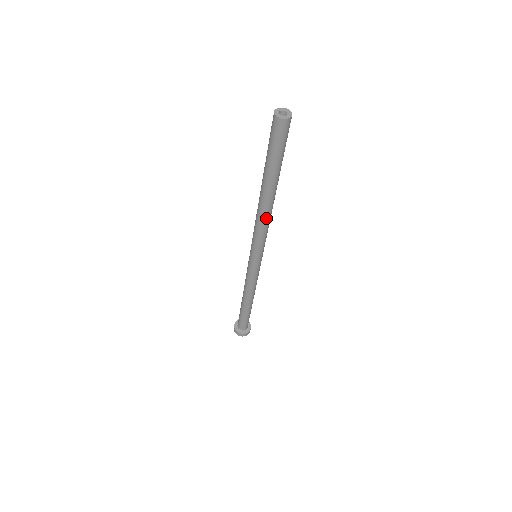
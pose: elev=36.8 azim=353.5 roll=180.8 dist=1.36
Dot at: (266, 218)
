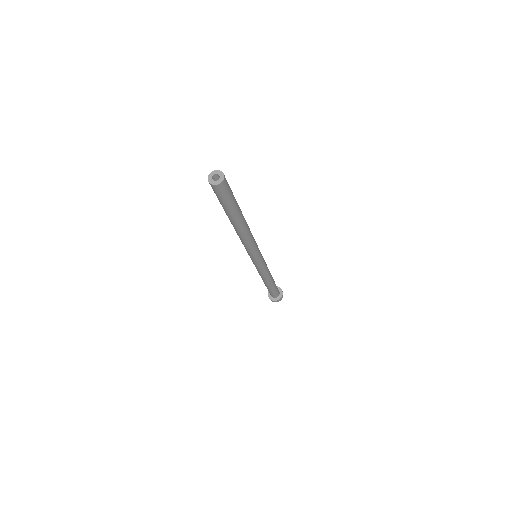
Dot at: (249, 236)
